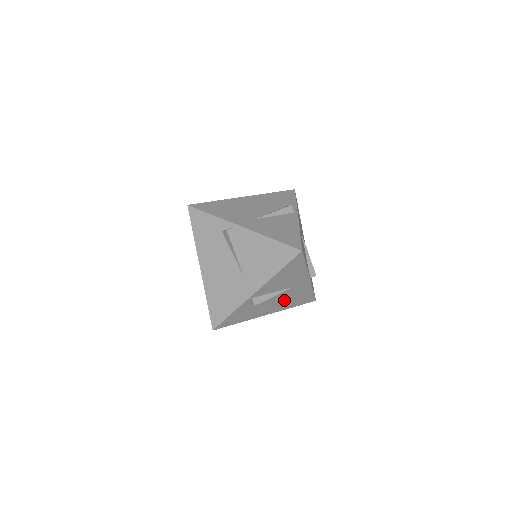
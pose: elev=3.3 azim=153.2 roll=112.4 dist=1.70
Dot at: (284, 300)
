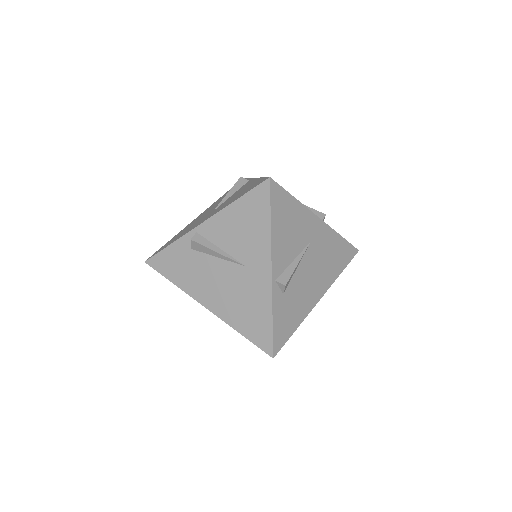
Dot at: (319, 267)
